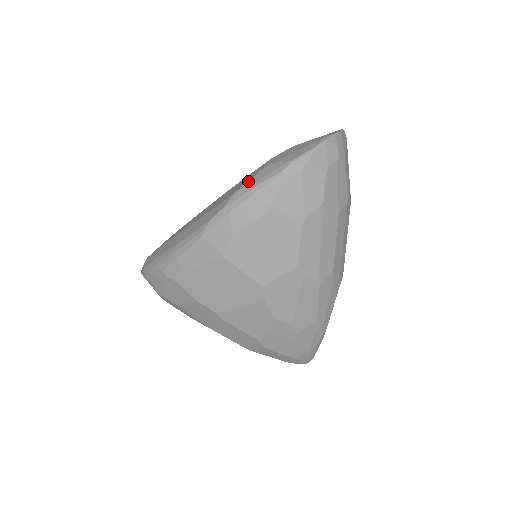
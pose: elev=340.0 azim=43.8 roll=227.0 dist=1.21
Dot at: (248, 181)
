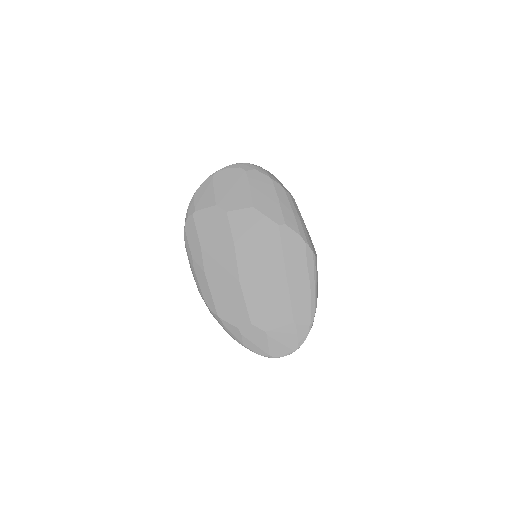
Dot at: (226, 322)
